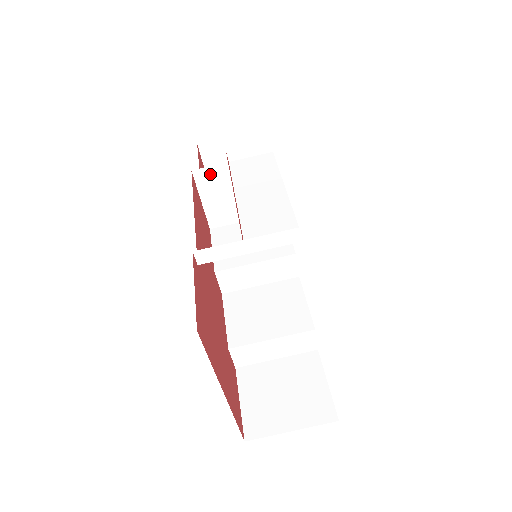
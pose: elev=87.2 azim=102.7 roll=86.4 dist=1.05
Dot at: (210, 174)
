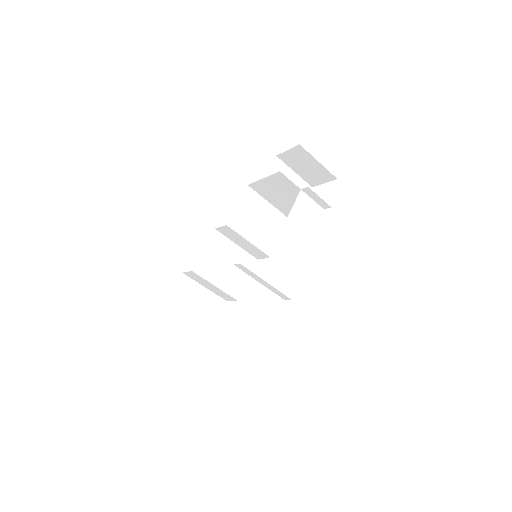
Dot at: (285, 181)
